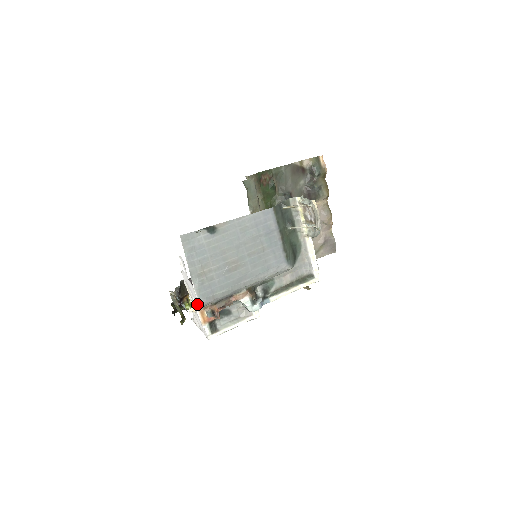
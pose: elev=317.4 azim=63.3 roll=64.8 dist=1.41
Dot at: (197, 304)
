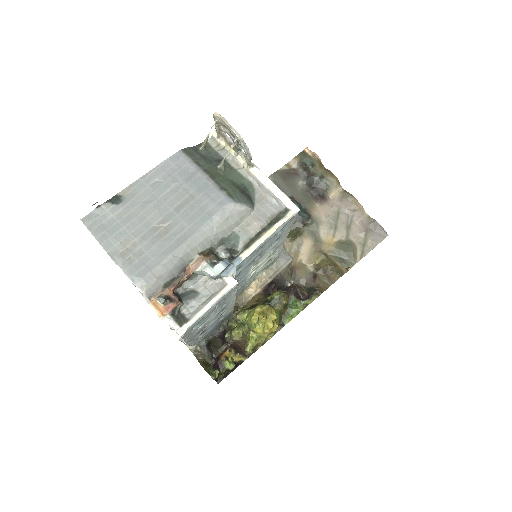
Dot at: (145, 296)
